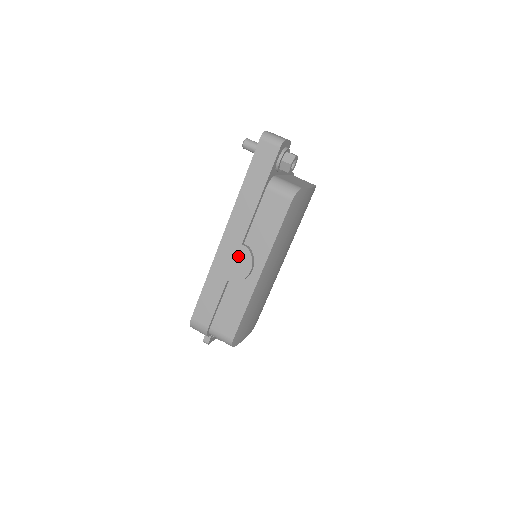
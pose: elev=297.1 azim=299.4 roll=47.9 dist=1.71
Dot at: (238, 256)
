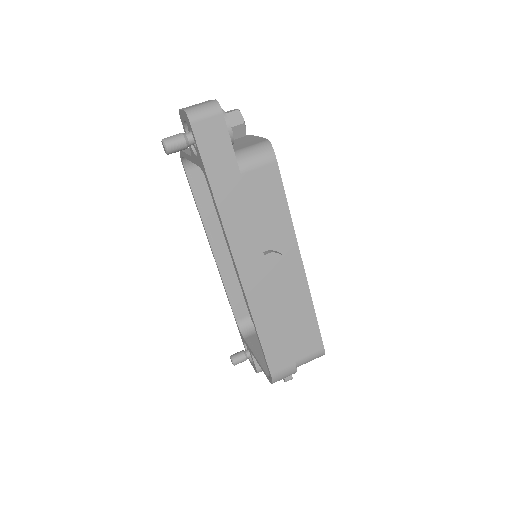
Dot at: (270, 270)
